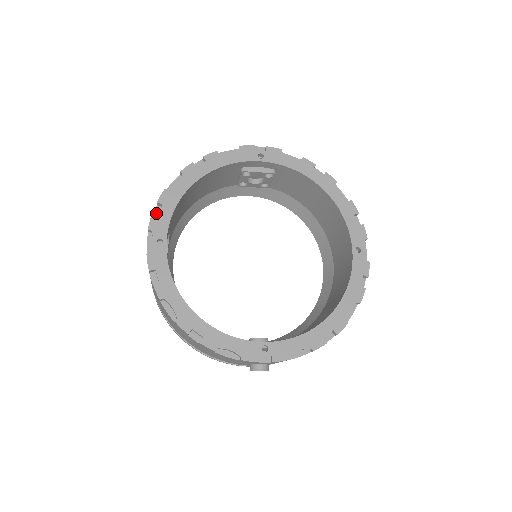
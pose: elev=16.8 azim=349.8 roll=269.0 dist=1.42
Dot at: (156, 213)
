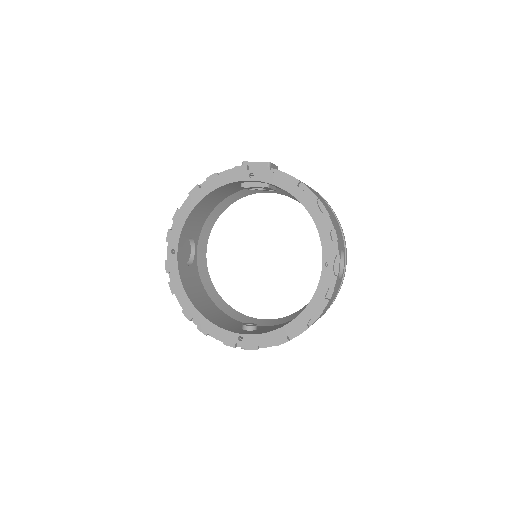
Dot at: occluded
